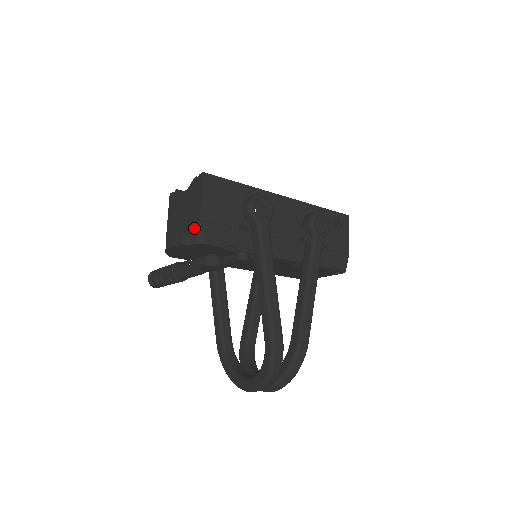
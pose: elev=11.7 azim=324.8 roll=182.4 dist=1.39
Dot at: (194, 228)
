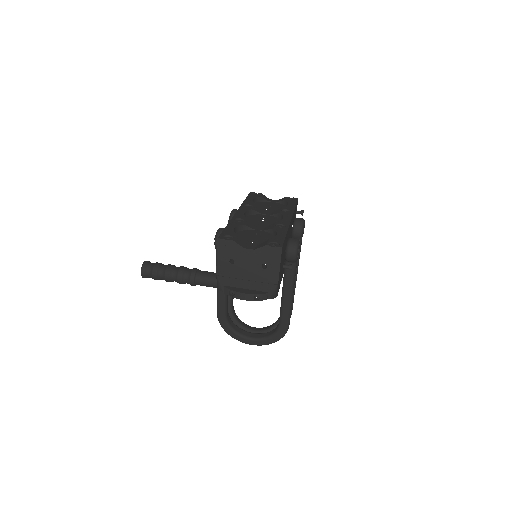
Dot at: (270, 288)
